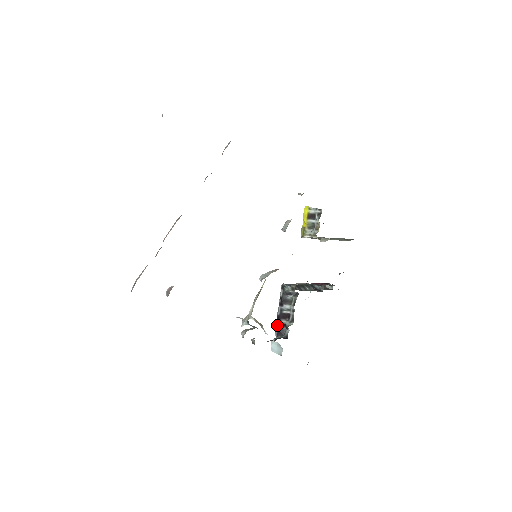
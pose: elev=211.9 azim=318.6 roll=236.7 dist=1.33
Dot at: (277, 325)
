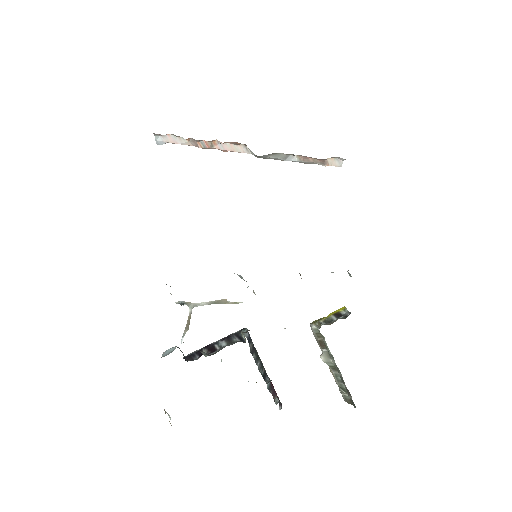
Dot at: (197, 350)
